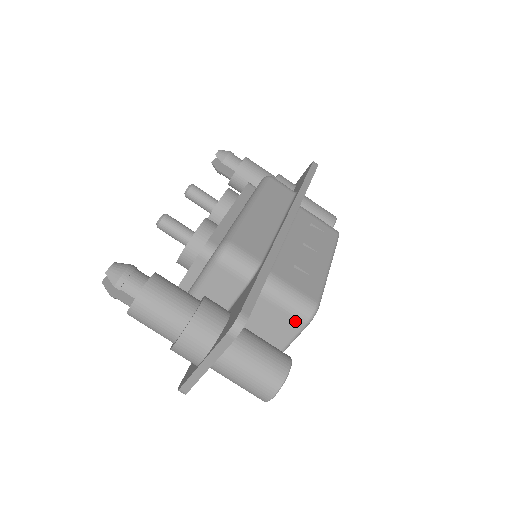
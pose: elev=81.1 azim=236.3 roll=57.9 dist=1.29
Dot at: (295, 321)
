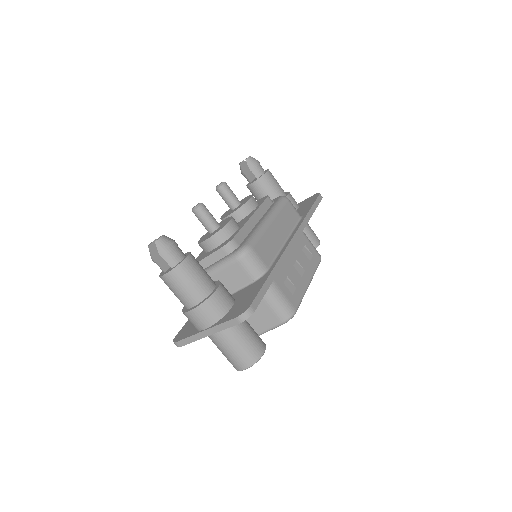
Dot at: (276, 318)
